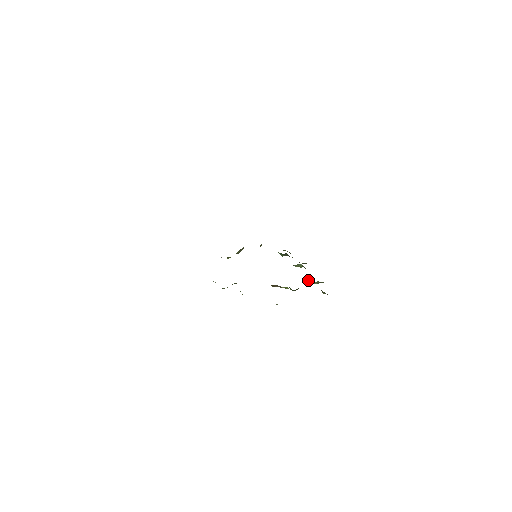
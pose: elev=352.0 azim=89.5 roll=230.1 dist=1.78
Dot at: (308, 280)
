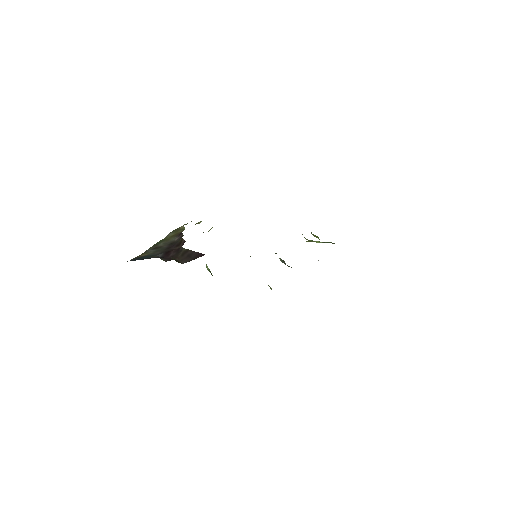
Dot at: occluded
